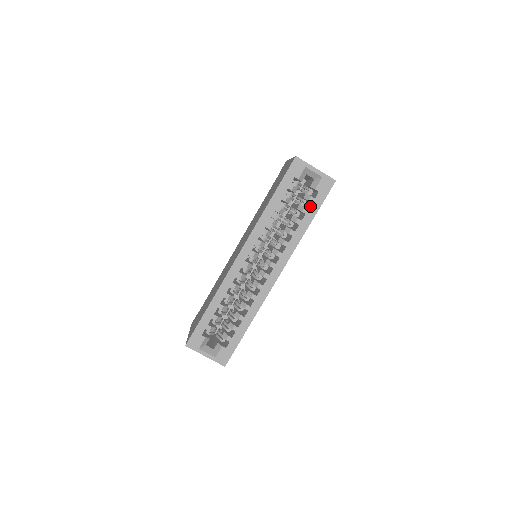
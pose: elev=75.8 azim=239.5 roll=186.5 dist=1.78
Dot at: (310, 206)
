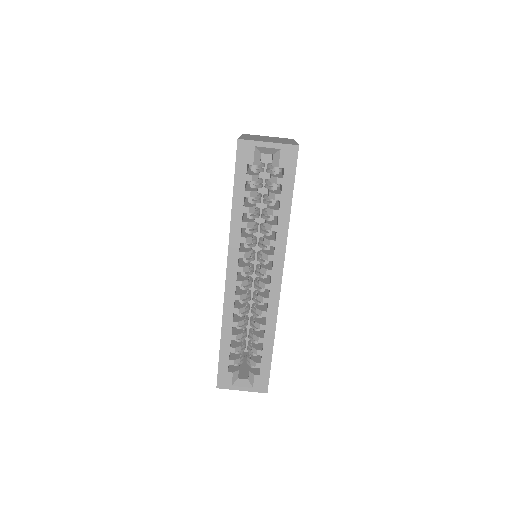
Dot at: (281, 189)
